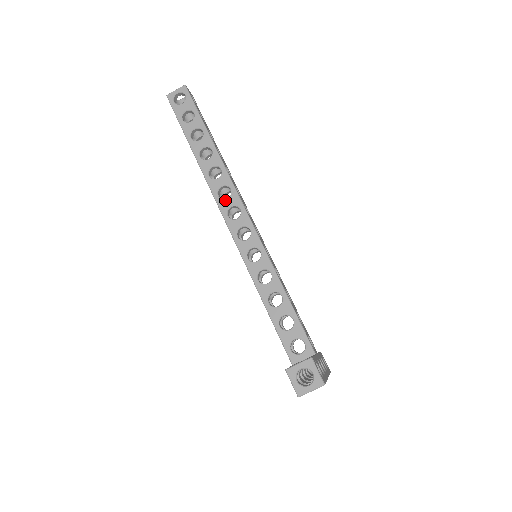
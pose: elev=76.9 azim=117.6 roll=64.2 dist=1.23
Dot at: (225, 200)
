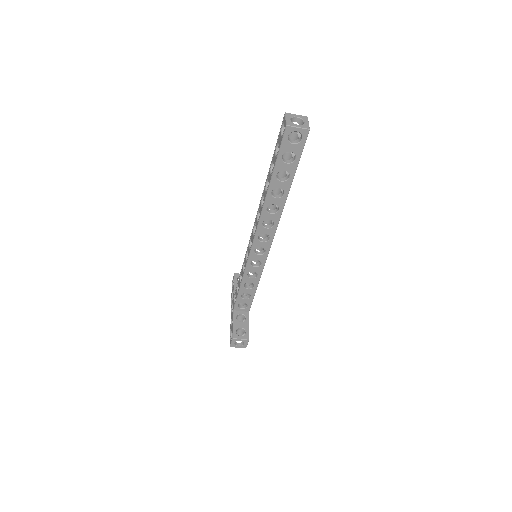
Dot at: (265, 229)
